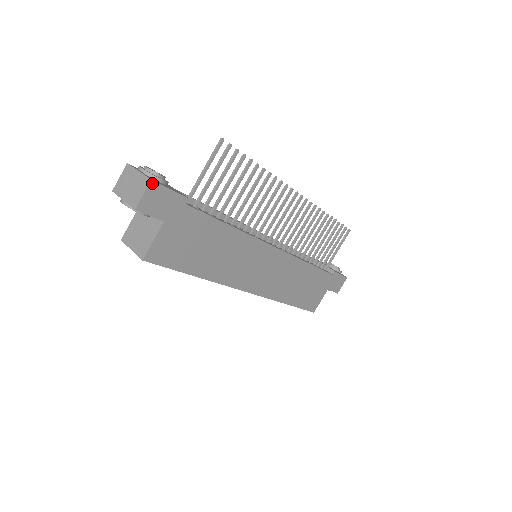
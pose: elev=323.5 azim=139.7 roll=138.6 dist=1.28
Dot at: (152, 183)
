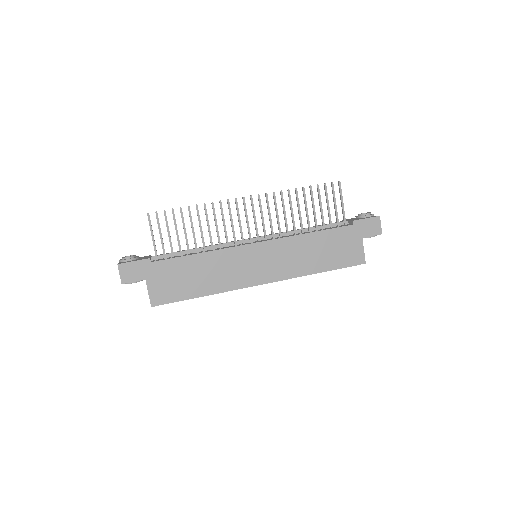
Dot at: (119, 265)
